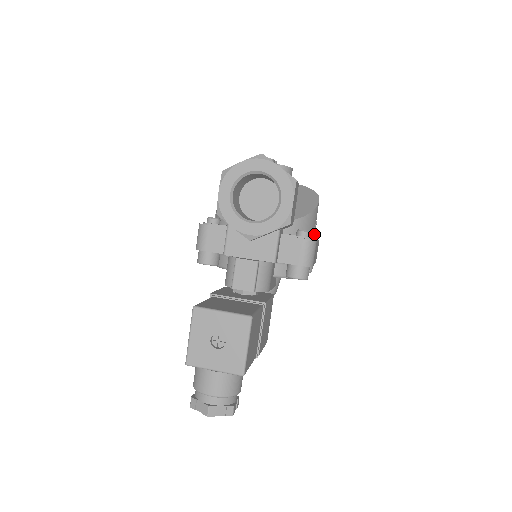
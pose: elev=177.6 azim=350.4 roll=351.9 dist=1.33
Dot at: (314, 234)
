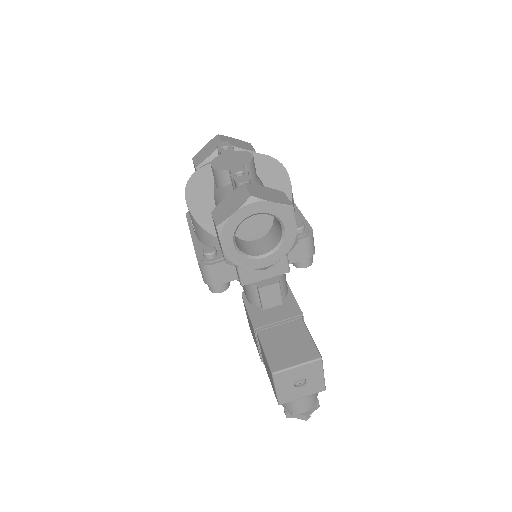
Dot at: occluded
